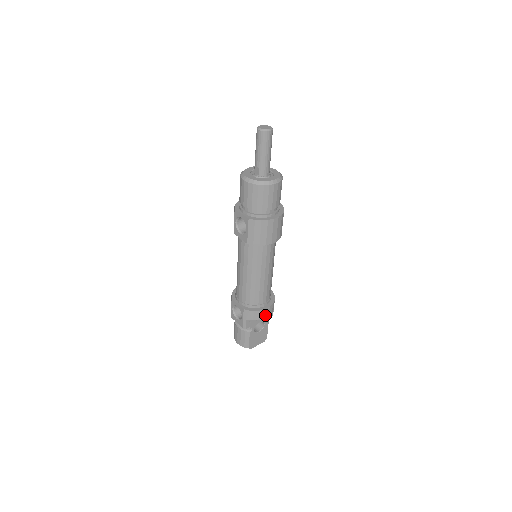
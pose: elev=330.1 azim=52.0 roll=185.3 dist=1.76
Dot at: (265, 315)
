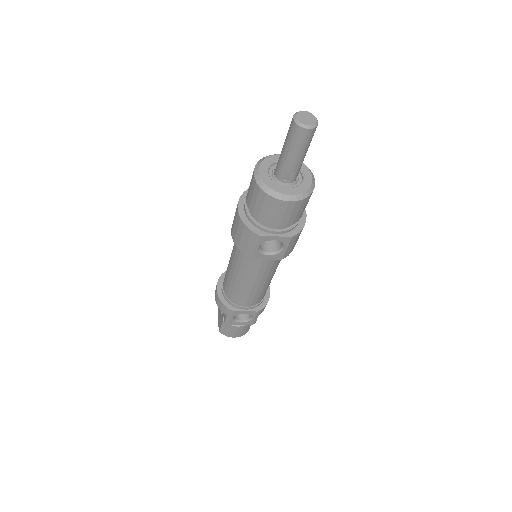
Dot at: occluded
